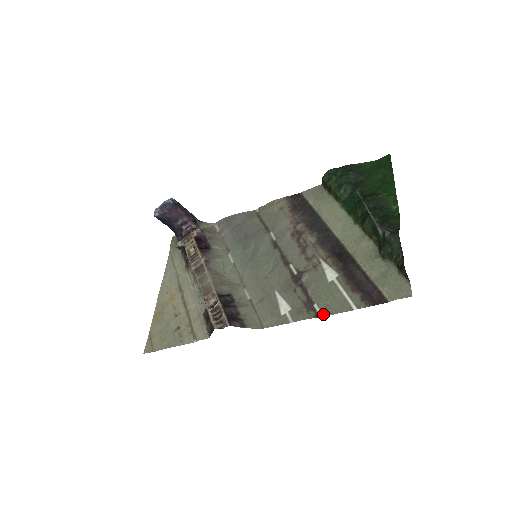
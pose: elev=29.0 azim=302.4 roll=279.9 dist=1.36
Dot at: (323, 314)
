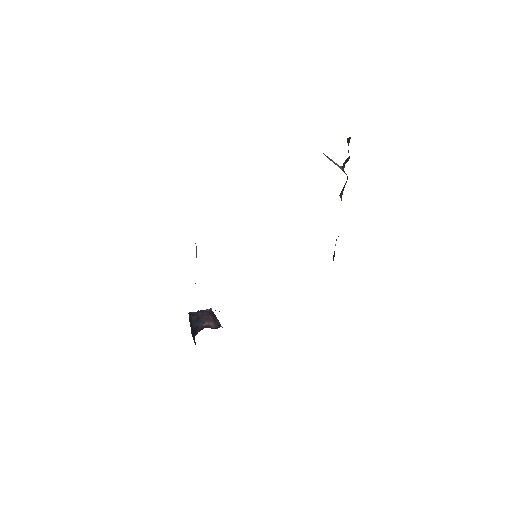
Dot at: occluded
